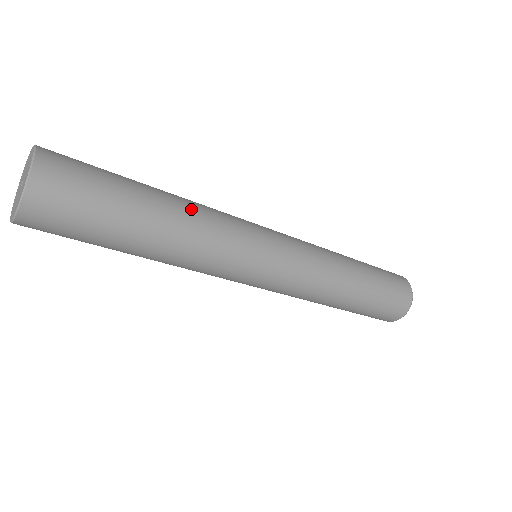
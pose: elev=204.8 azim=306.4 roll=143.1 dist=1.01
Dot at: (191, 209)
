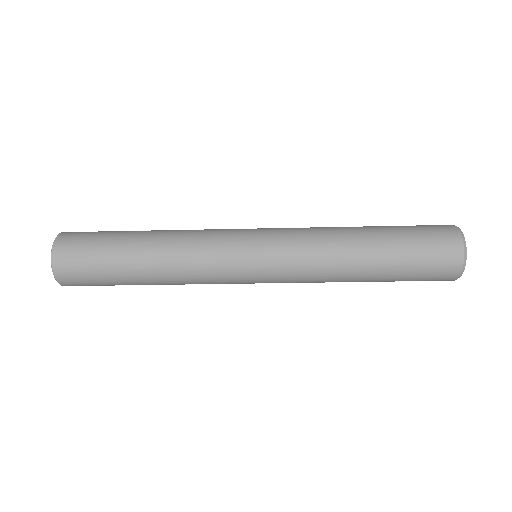
Dot at: (172, 232)
